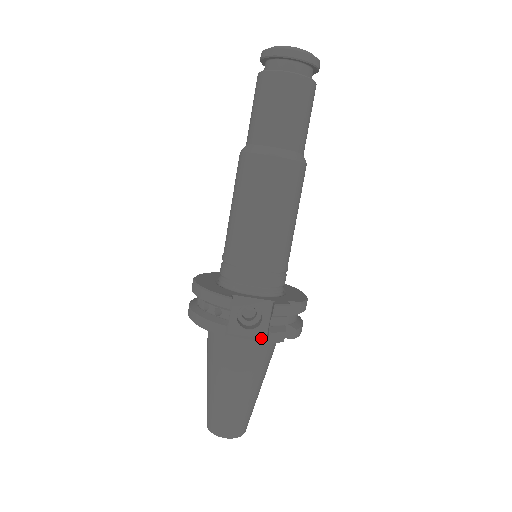
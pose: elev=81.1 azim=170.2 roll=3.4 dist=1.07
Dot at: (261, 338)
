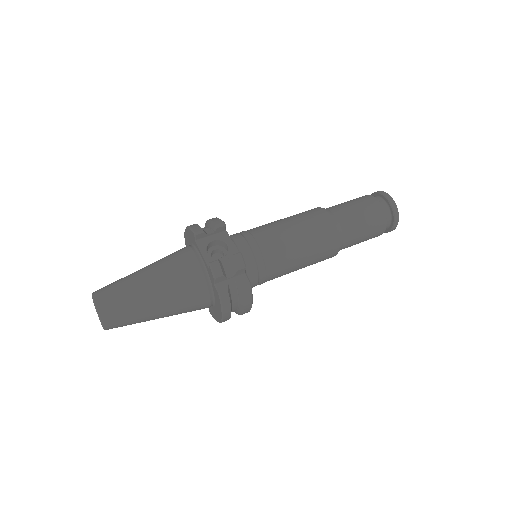
Dot at: (204, 271)
